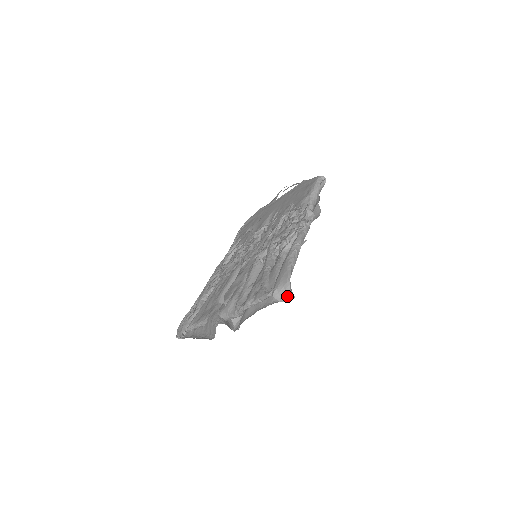
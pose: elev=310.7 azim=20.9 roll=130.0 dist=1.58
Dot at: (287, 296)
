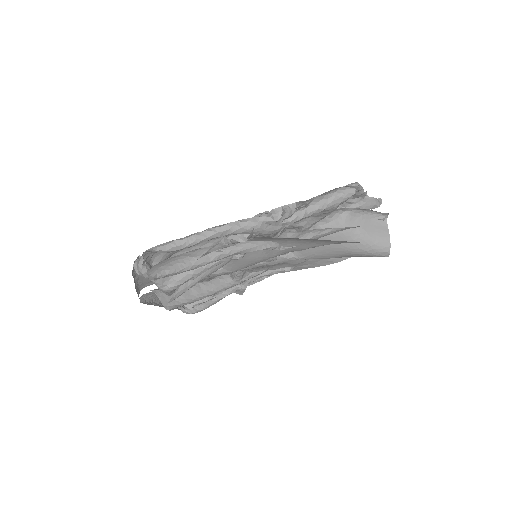
Dot at: (139, 268)
